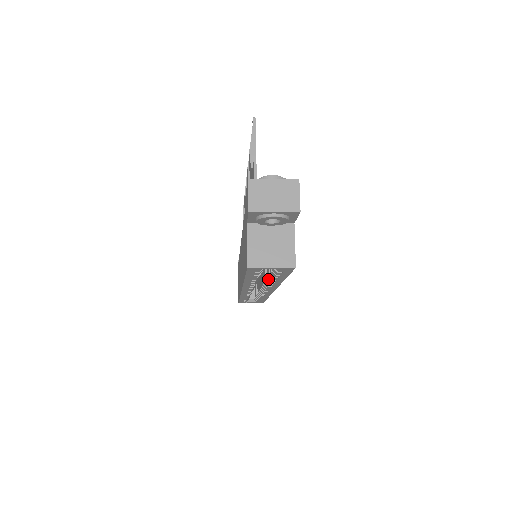
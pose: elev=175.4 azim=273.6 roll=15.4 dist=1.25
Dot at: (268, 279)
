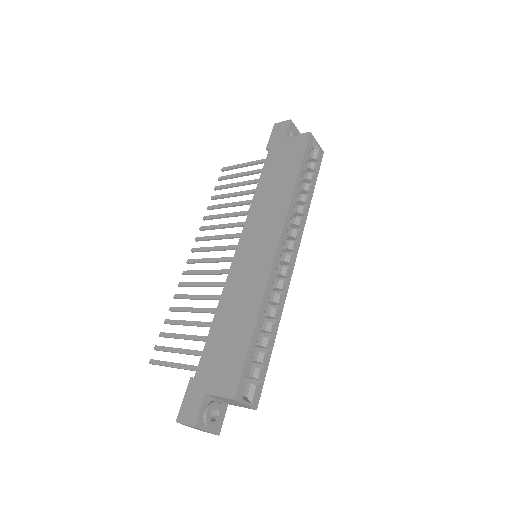
Dot at: (300, 206)
